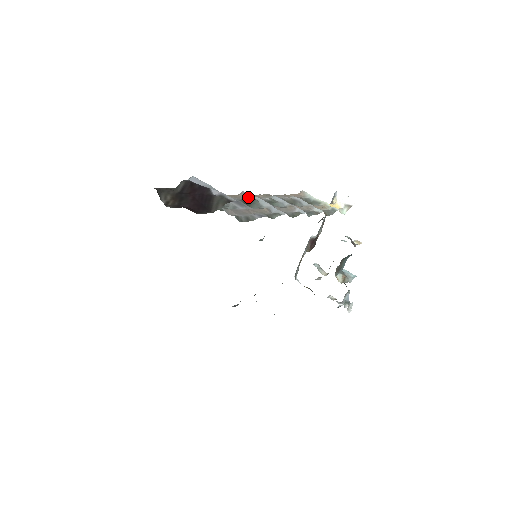
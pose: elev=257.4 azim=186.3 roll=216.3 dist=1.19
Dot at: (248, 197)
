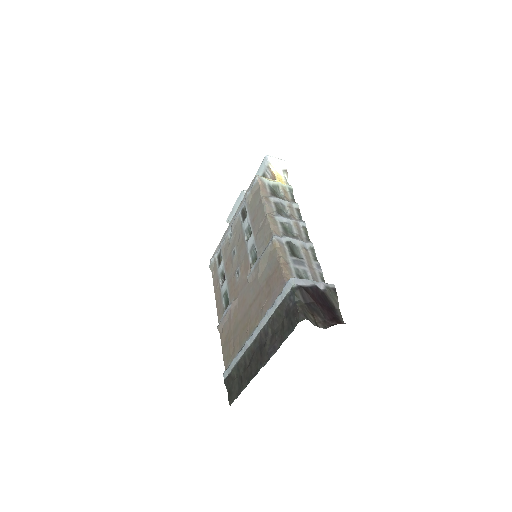
Dot at: (283, 242)
